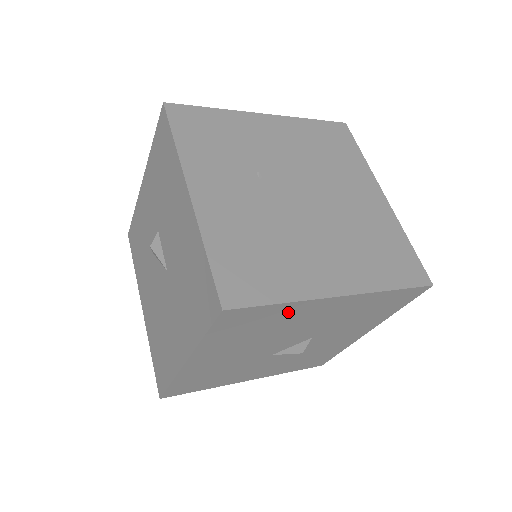
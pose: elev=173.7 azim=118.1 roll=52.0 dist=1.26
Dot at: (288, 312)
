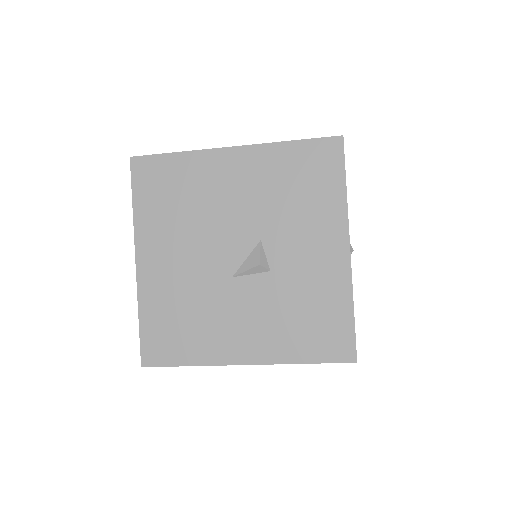
Dot at: (192, 170)
